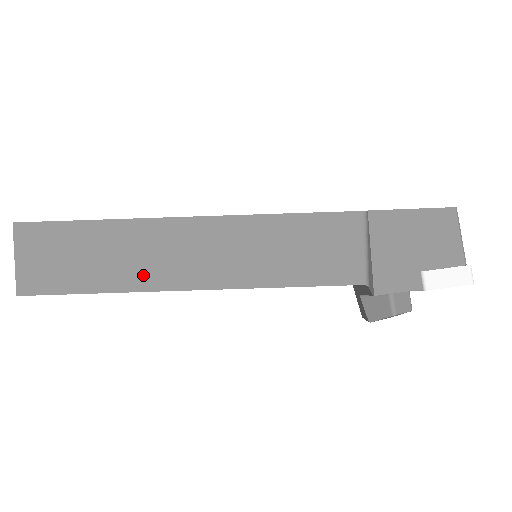
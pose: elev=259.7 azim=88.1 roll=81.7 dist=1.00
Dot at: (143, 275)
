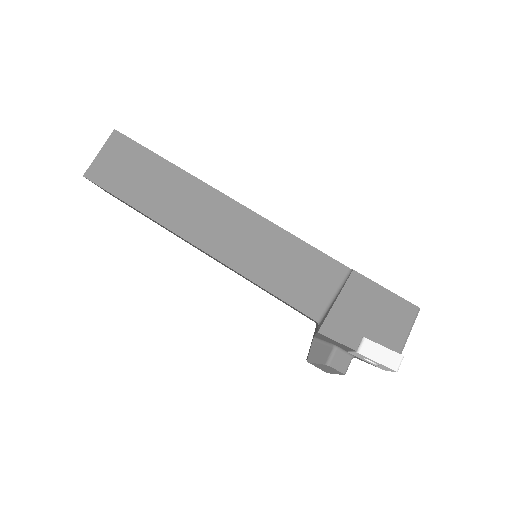
Dot at: (170, 215)
